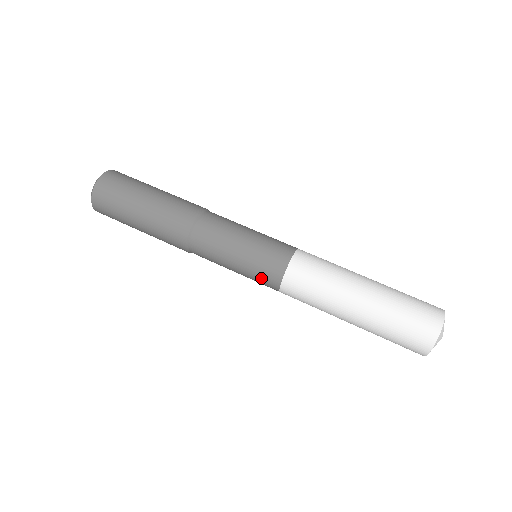
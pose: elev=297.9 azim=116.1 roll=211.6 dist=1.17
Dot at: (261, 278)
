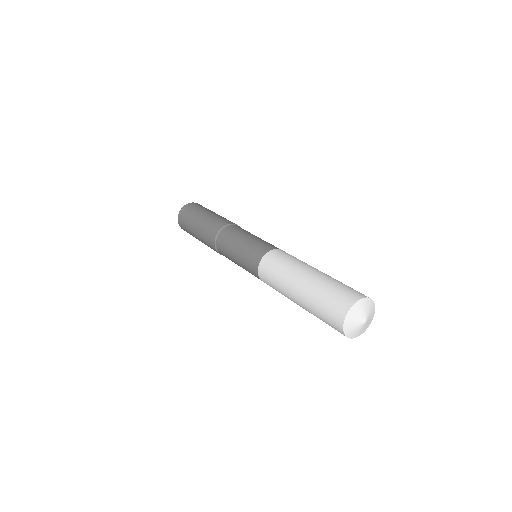
Dot at: (249, 265)
